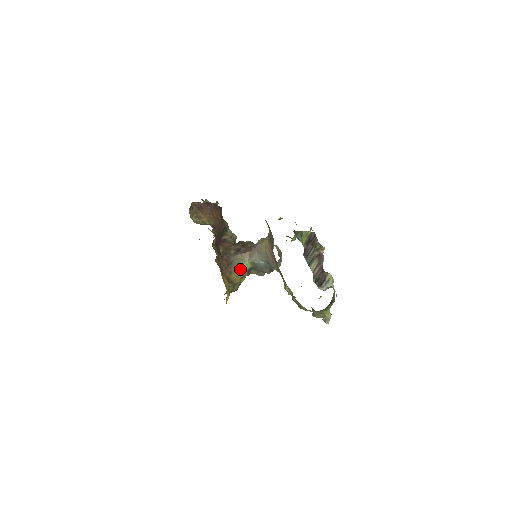
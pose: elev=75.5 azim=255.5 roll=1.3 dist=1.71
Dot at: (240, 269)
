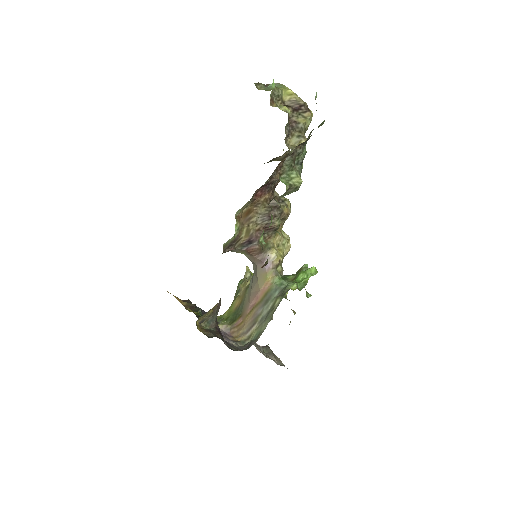
Dot at: occluded
